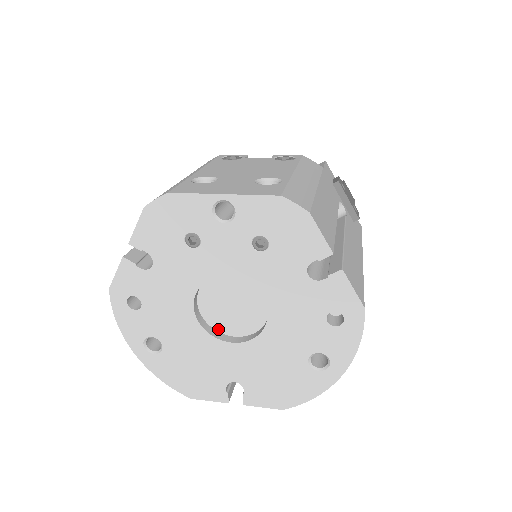
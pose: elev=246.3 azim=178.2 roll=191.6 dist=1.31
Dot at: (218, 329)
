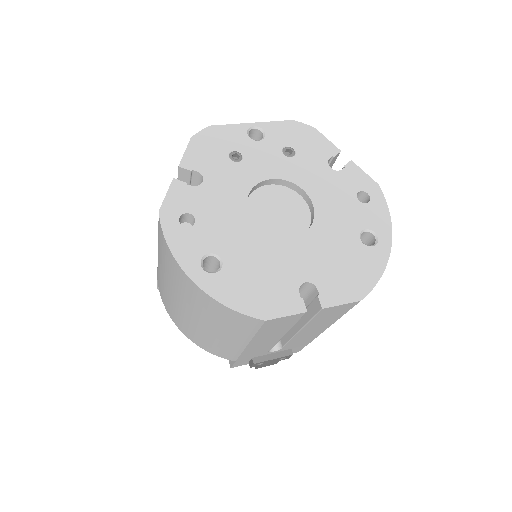
Dot at: occluded
